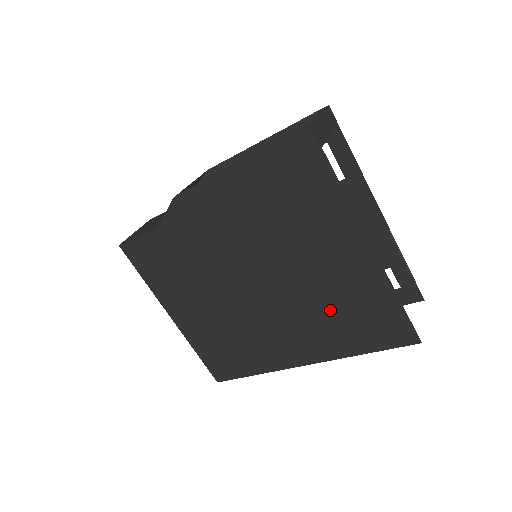
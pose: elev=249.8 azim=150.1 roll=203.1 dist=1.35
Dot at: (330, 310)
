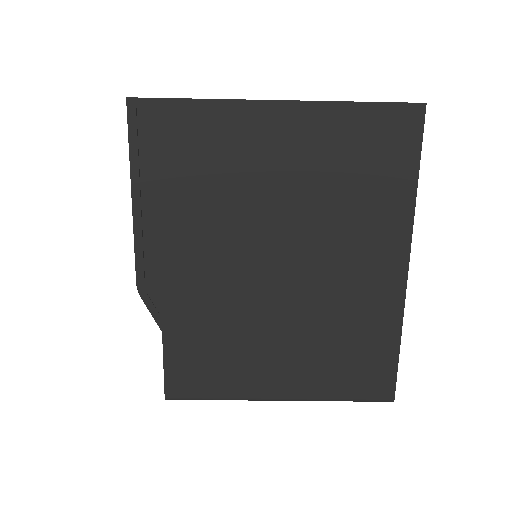
Dot at: (342, 191)
